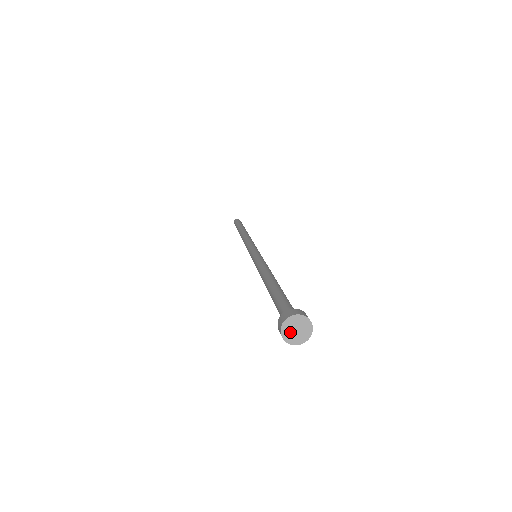
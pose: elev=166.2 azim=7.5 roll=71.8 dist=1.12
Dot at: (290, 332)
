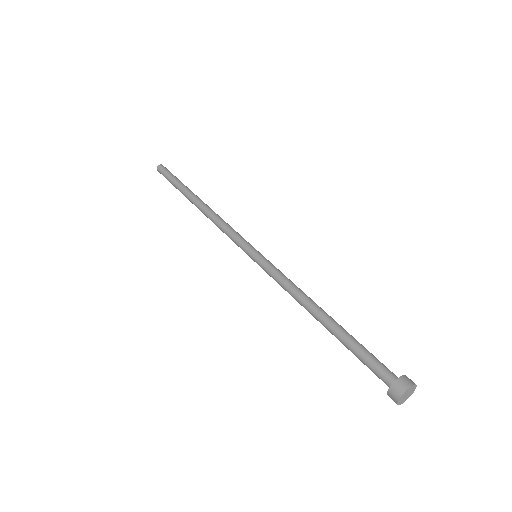
Dot at: (403, 398)
